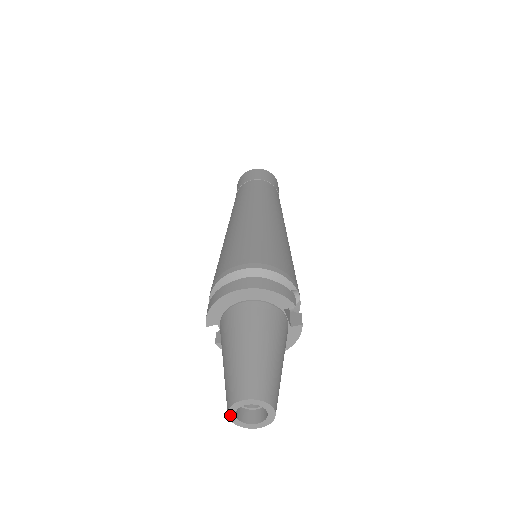
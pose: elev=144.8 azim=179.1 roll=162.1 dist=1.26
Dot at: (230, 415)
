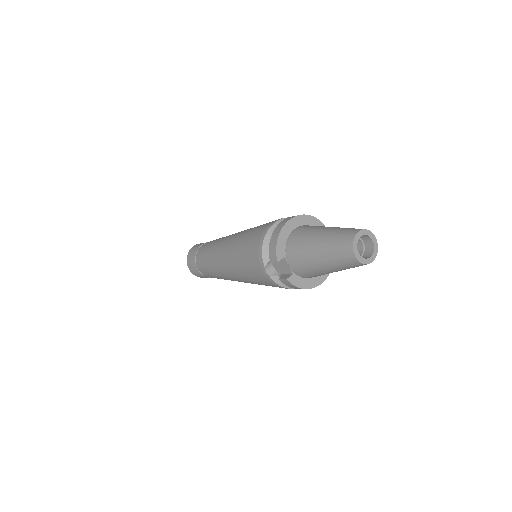
Dot at: (355, 252)
